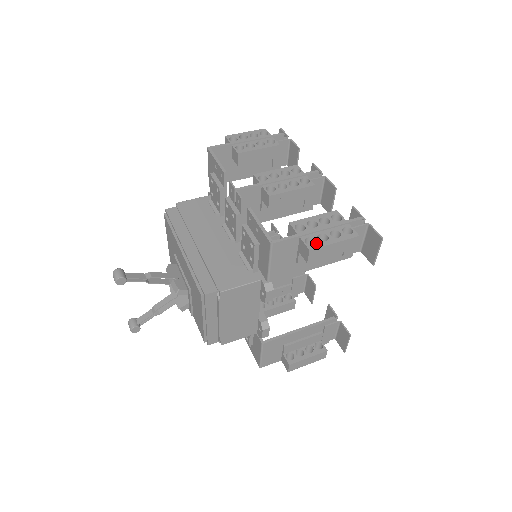
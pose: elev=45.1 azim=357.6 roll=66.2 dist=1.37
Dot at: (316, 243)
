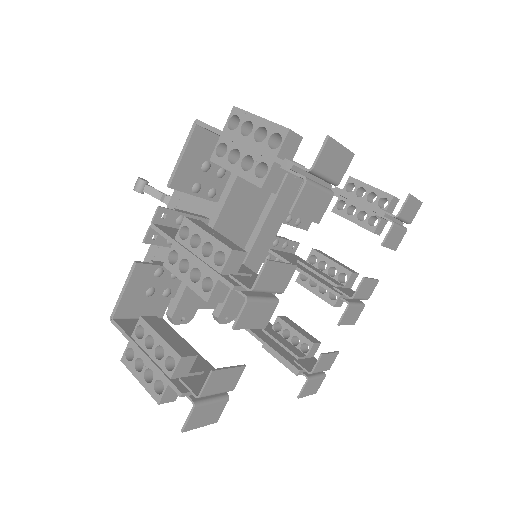
Dot at: (130, 362)
